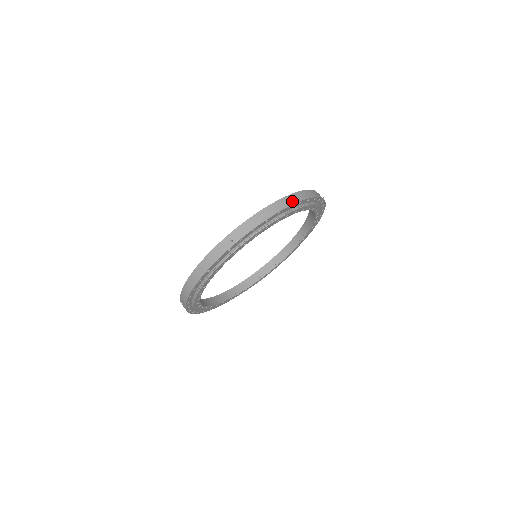
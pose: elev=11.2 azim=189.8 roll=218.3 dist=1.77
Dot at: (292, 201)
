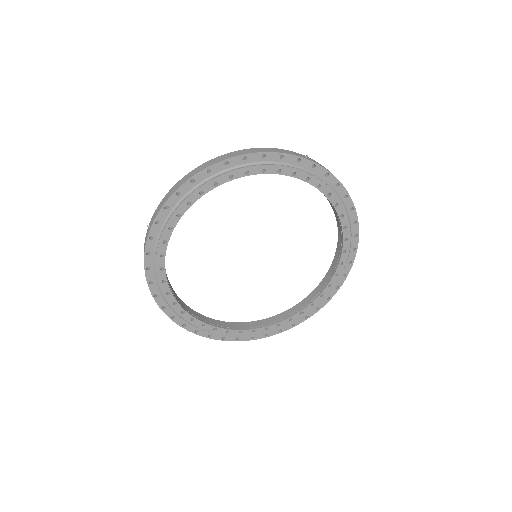
Dot at: (211, 163)
